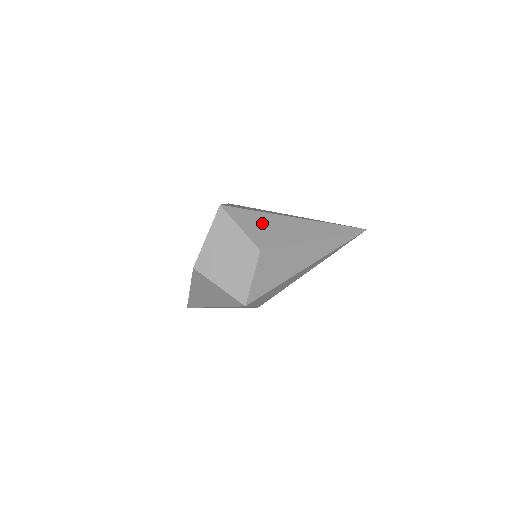
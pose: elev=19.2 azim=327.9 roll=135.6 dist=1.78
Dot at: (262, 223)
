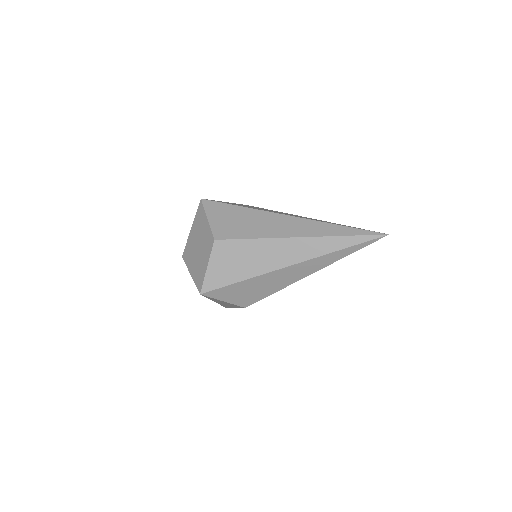
Dot at: (235, 216)
